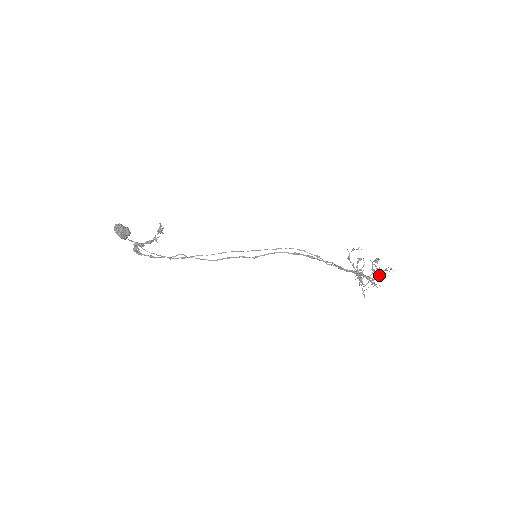
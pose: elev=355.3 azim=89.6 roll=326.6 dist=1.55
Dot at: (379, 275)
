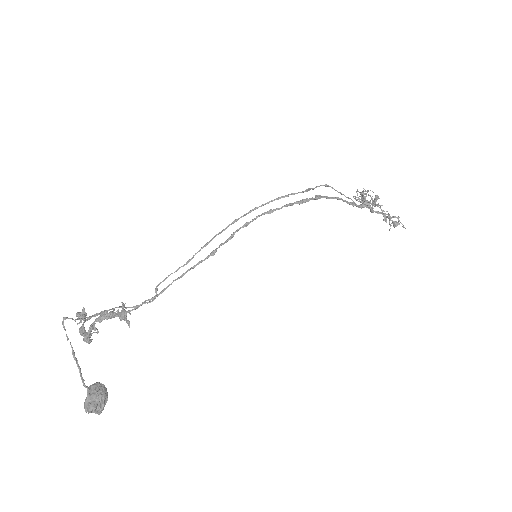
Dot at: occluded
